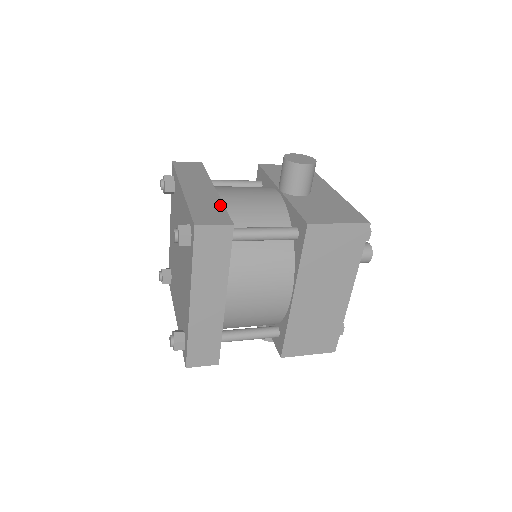
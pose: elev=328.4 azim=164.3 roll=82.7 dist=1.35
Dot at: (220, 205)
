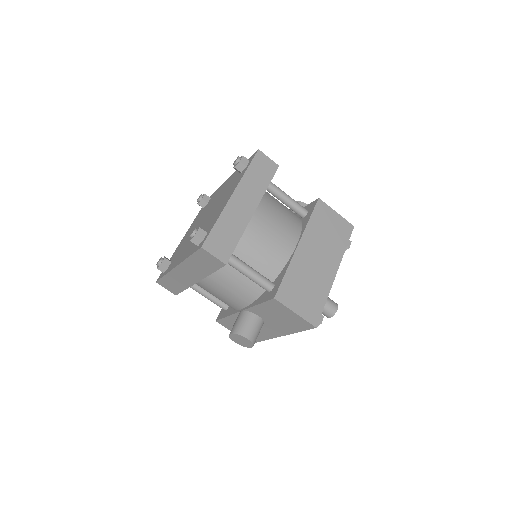
Dot at: occluded
